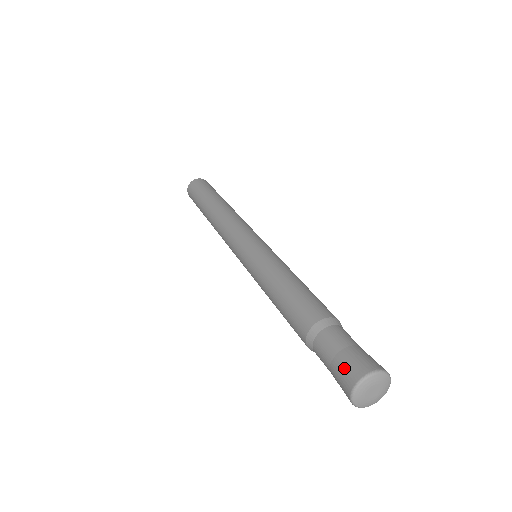
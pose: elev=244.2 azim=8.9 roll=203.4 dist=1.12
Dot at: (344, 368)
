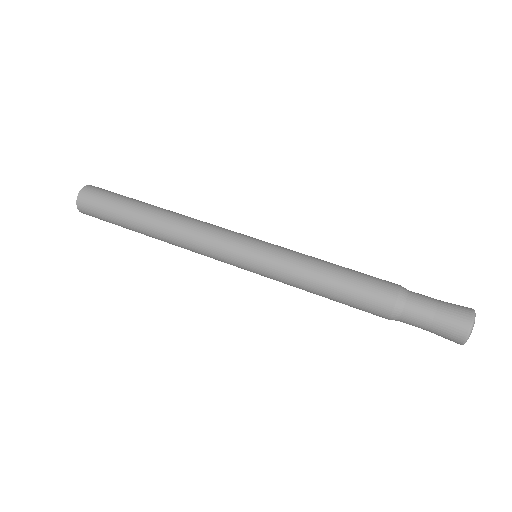
Dot at: (449, 325)
